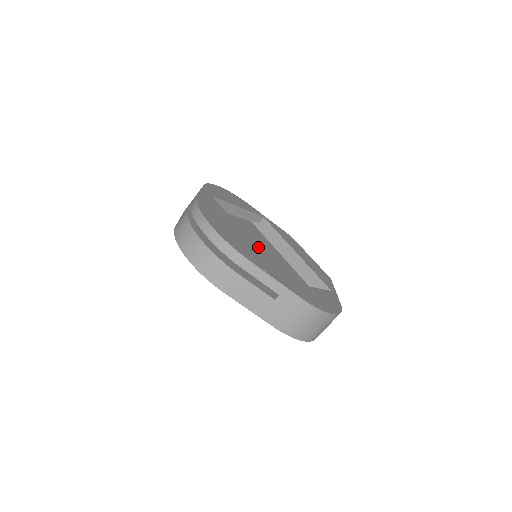
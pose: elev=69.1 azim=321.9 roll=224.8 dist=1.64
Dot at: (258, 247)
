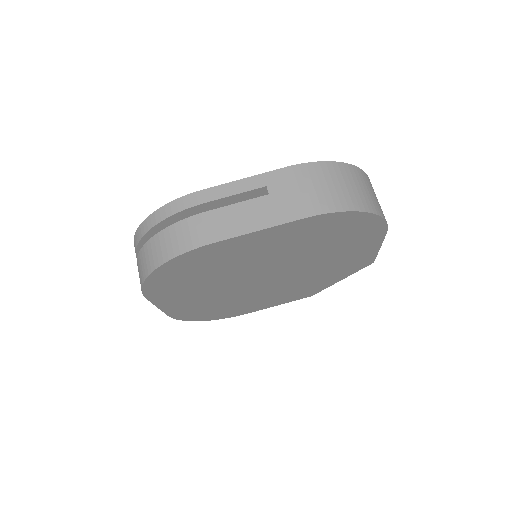
Dot at: occluded
